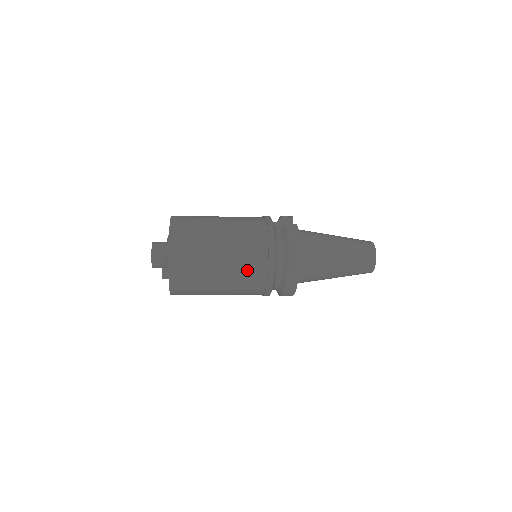
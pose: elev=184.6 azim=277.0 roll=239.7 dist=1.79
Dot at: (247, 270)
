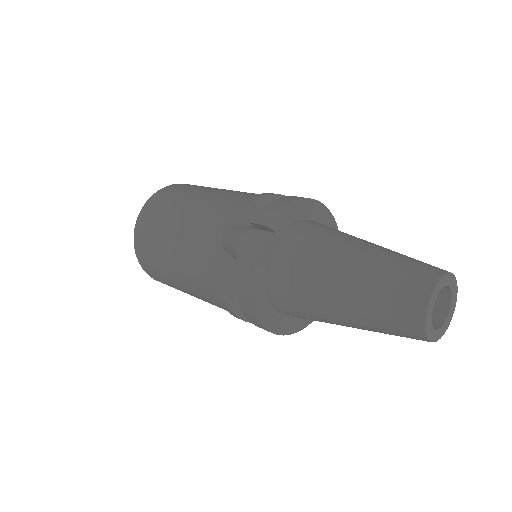
Dot at: (216, 305)
